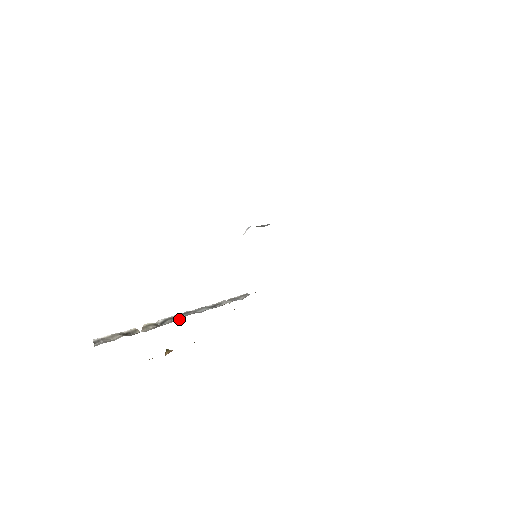
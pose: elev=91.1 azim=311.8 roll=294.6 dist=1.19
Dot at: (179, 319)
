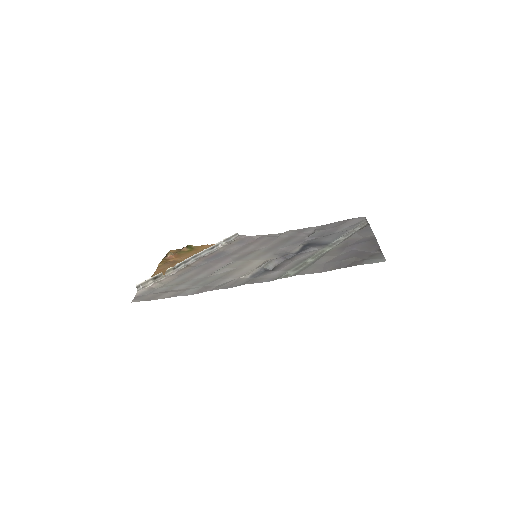
Dot at: (189, 262)
